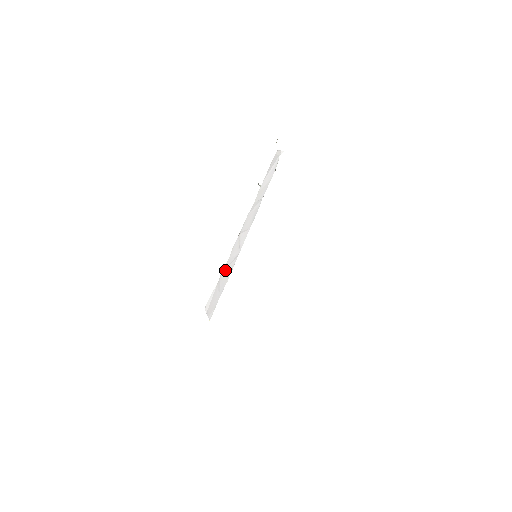
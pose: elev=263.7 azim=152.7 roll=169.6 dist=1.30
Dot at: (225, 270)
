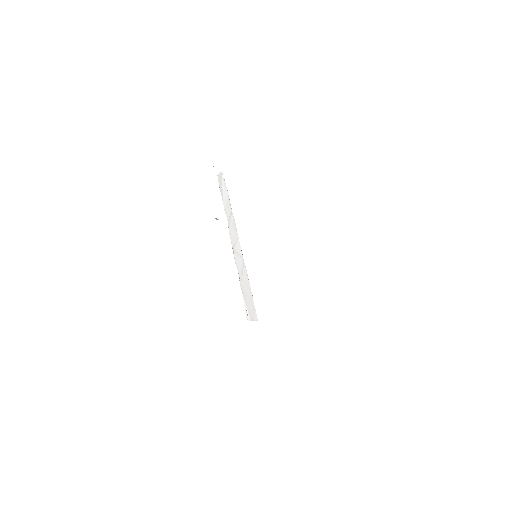
Dot at: (242, 281)
